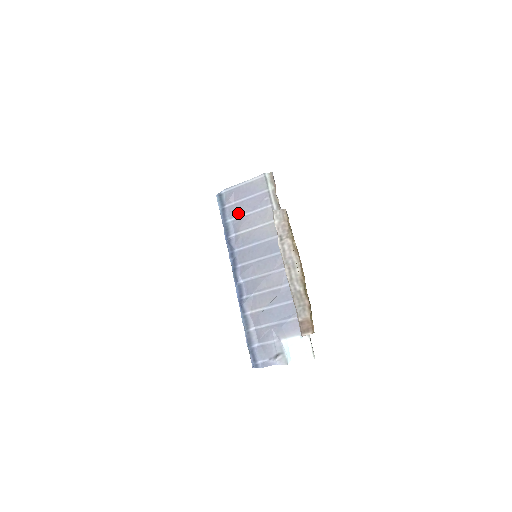
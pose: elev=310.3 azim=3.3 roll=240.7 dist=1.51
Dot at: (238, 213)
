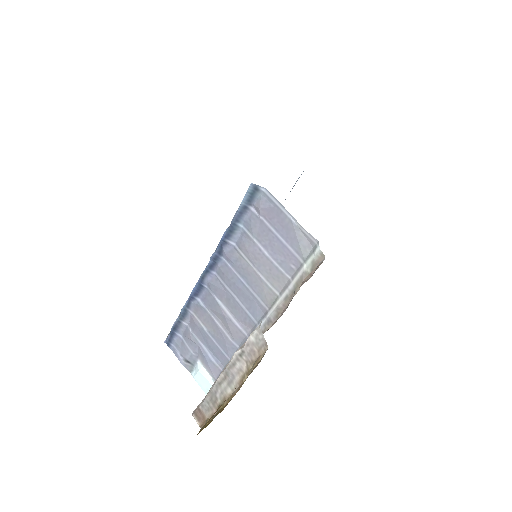
Dot at: (255, 233)
